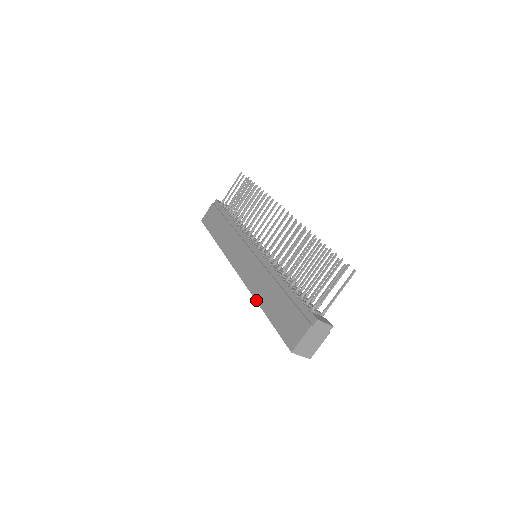
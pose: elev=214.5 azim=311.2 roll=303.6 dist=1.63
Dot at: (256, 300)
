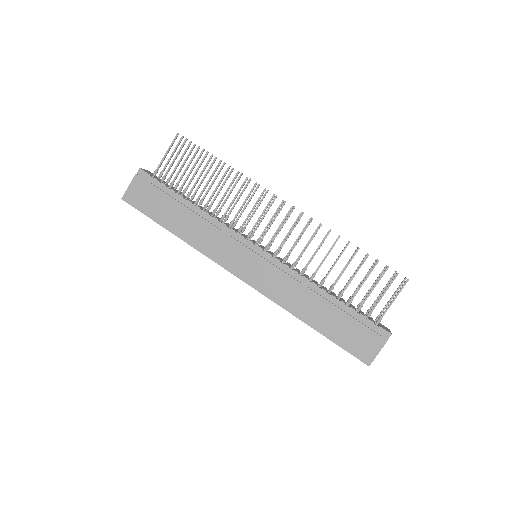
Dot at: (294, 315)
